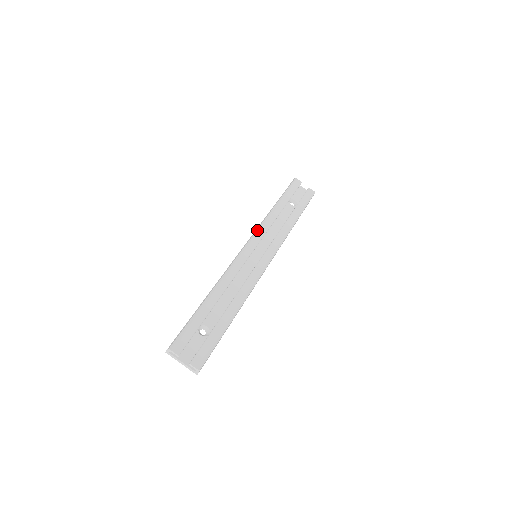
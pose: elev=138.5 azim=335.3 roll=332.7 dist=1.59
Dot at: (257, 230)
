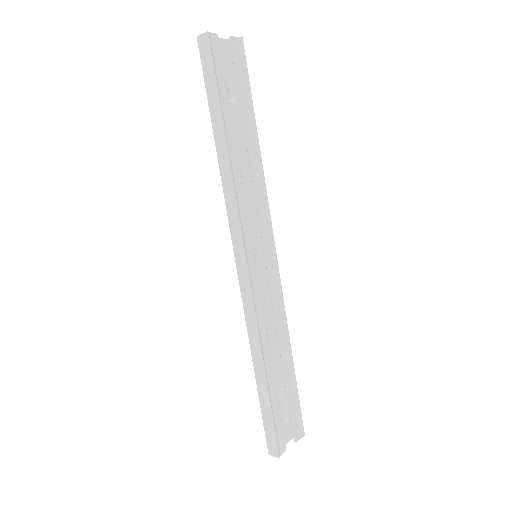
Dot at: (240, 221)
